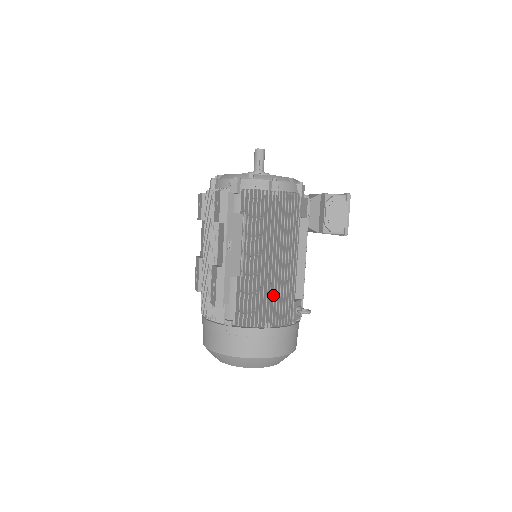
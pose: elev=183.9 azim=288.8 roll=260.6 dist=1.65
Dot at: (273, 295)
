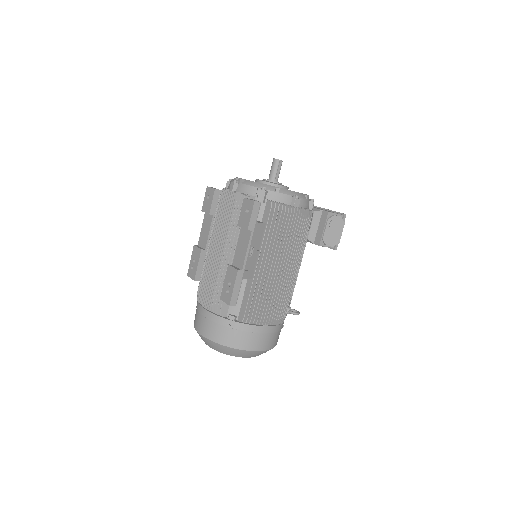
Dot at: (277, 298)
